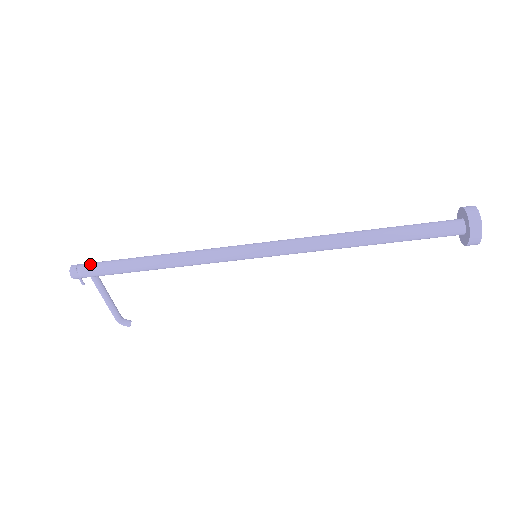
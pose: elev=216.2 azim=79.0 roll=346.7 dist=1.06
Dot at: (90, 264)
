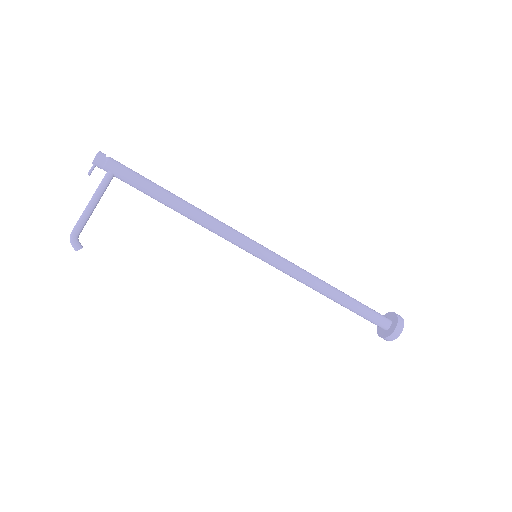
Dot at: (120, 163)
